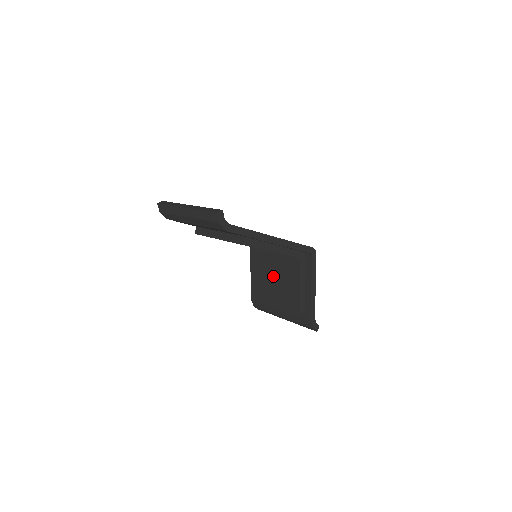
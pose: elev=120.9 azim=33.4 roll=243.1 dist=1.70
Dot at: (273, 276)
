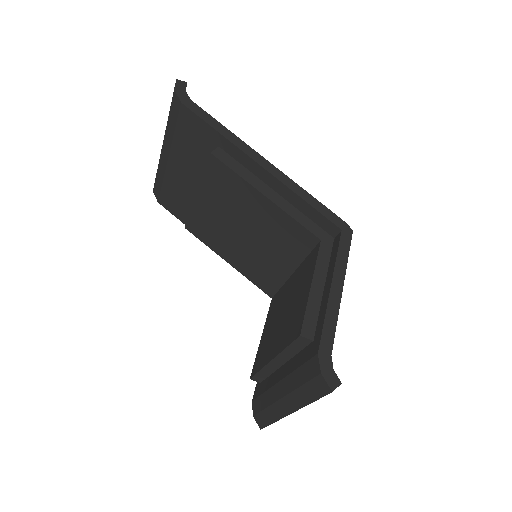
Dot at: (283, 311)
